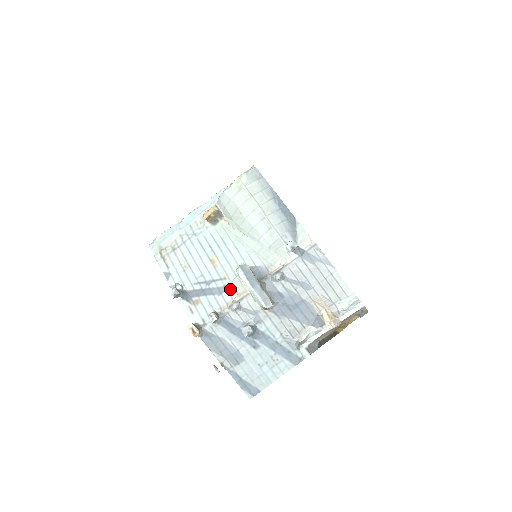
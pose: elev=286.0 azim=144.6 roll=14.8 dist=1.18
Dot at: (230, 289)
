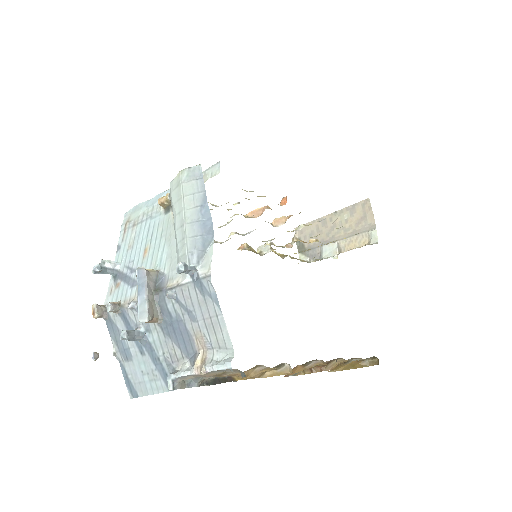
Dot at: occluded
